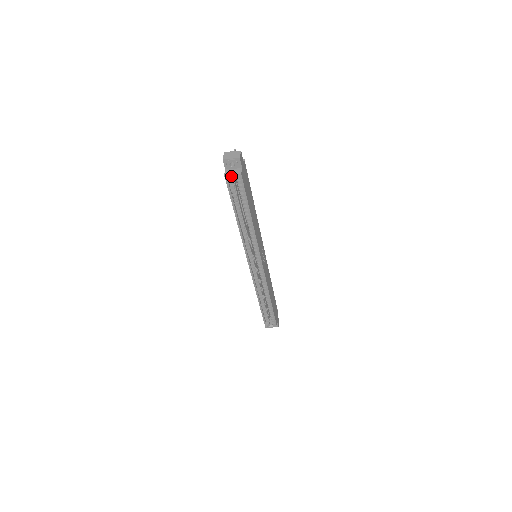
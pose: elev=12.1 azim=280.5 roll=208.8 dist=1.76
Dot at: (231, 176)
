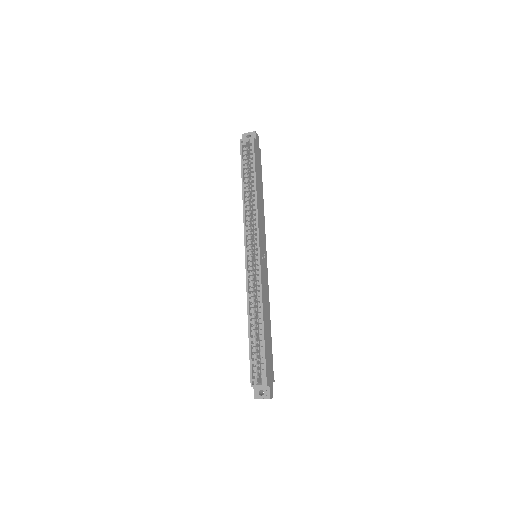
Dot at: (245, 142)
